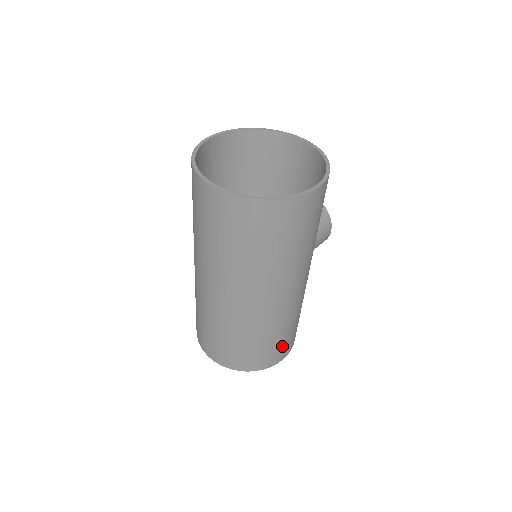
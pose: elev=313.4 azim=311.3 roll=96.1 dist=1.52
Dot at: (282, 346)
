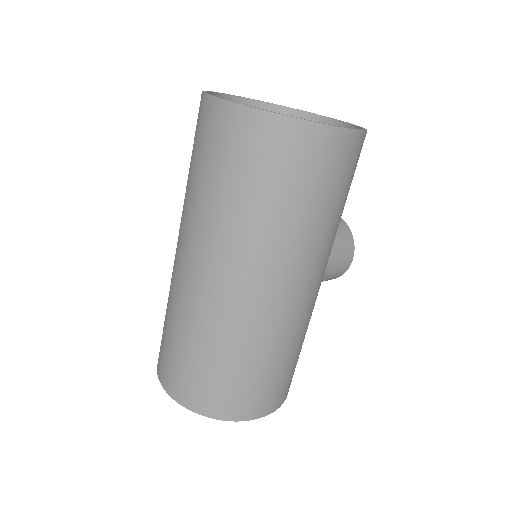
Dot at: (268, 388)
